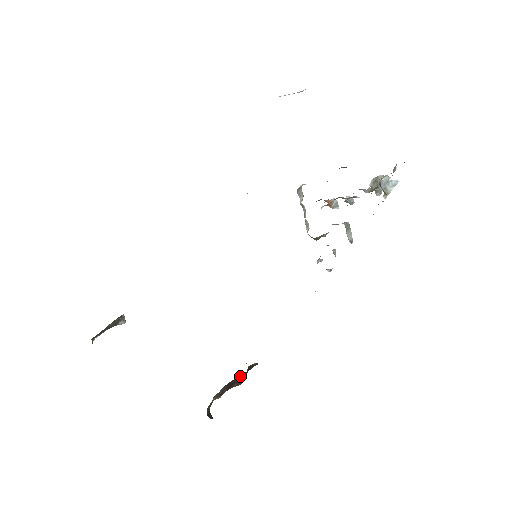
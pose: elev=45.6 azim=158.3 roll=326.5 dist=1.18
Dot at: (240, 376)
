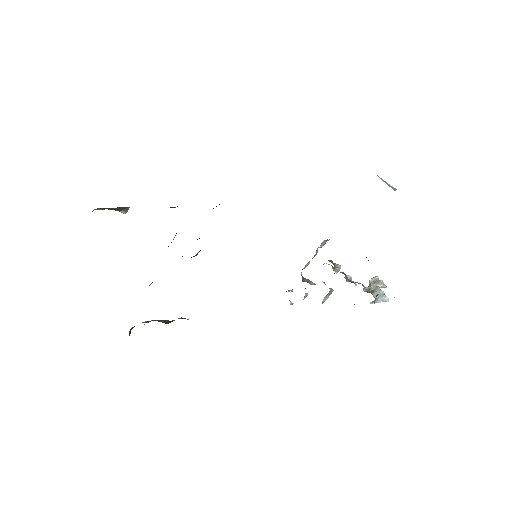
Dot at: occluded
